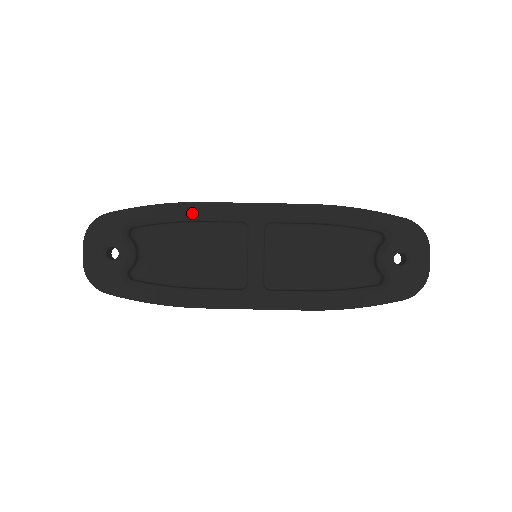
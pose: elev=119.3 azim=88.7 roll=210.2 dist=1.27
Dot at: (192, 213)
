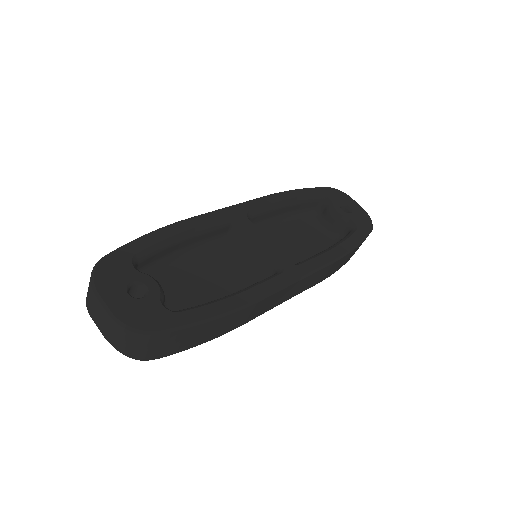
Dot at: (189, 227)
